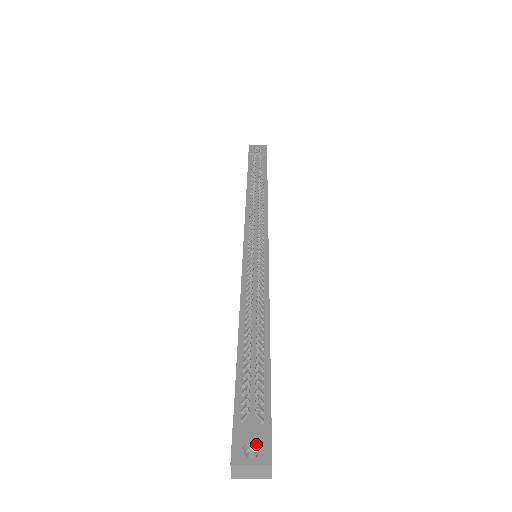
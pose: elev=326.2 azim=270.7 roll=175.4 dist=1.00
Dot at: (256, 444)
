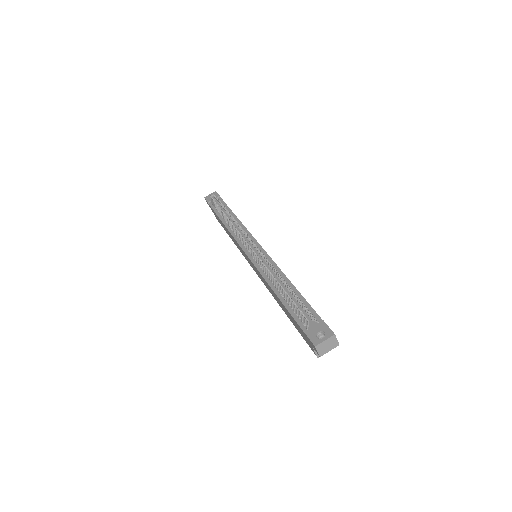
Dot at: (321, 332)
